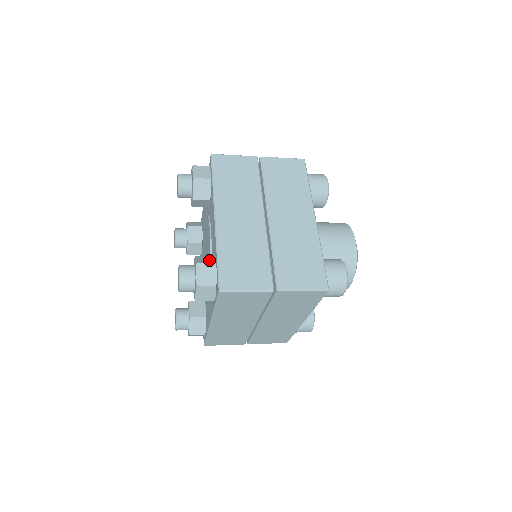
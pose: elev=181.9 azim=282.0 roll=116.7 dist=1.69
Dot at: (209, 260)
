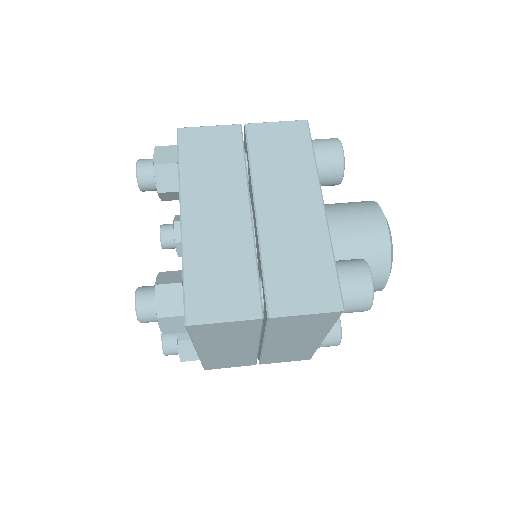
Dot at: (193, 354)
